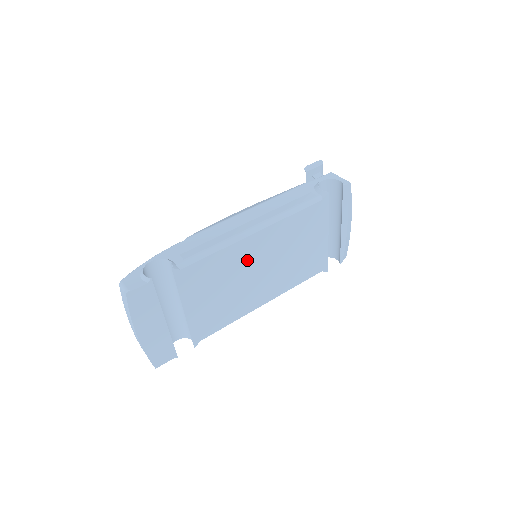
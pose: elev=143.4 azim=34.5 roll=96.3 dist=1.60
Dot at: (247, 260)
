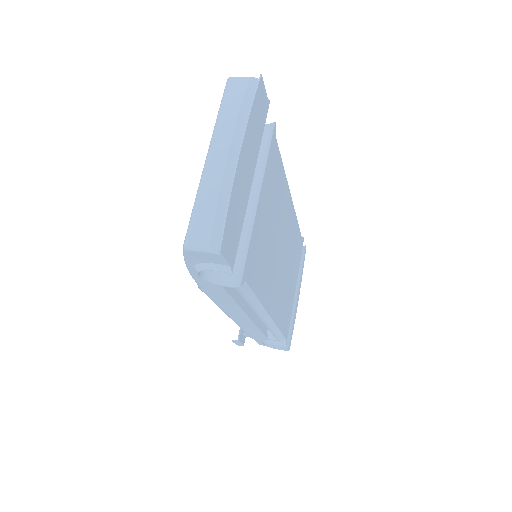
Dot at: (283, 221)
